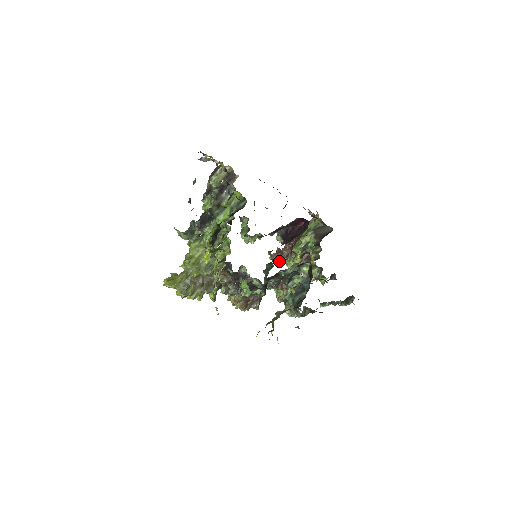
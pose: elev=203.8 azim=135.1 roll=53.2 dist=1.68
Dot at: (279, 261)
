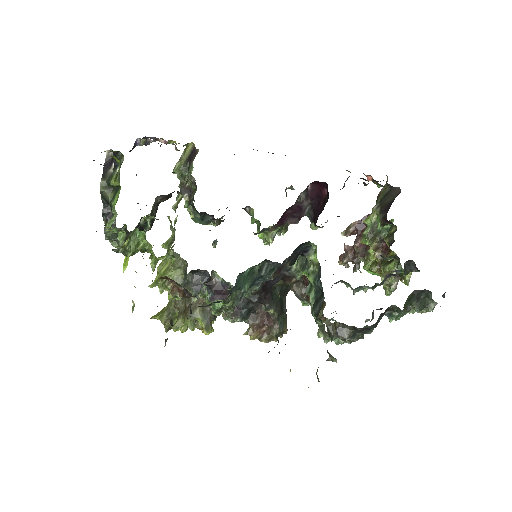
Dot at: (357, 265)
